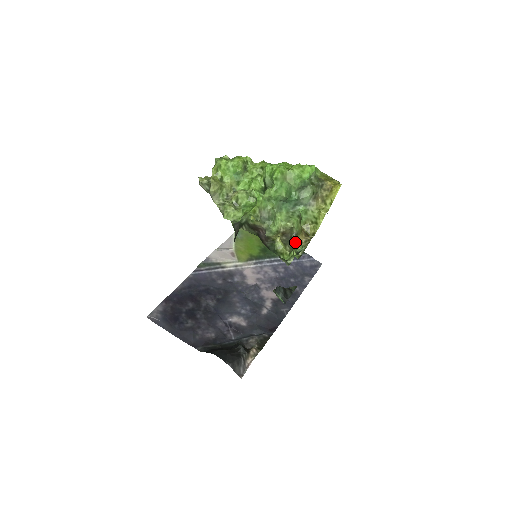
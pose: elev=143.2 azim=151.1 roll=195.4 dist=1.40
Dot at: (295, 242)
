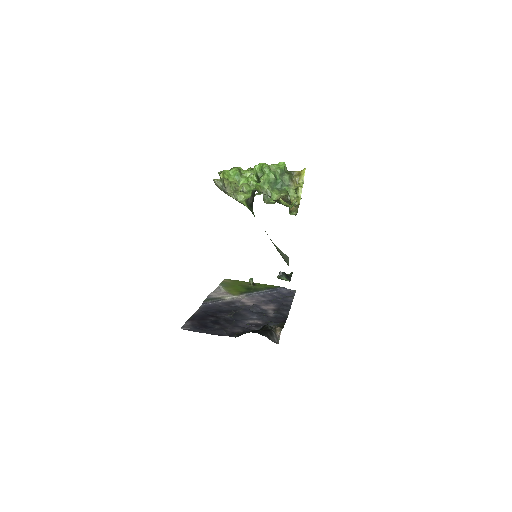
Dot at: (295, 187)
